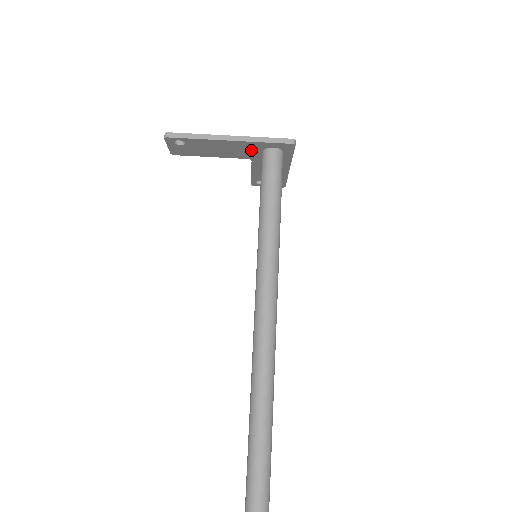
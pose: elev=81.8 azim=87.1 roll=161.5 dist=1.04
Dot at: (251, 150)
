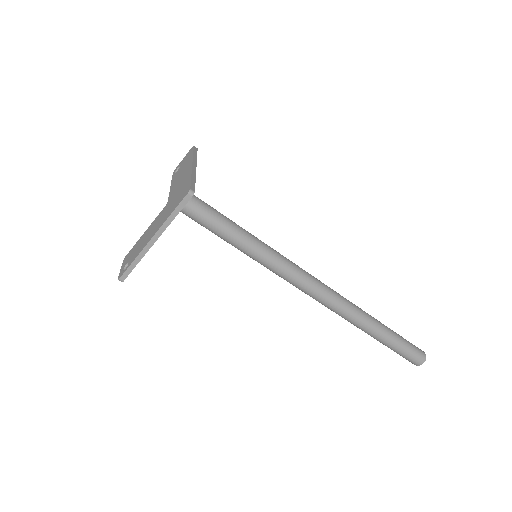
Dot at: occluded
